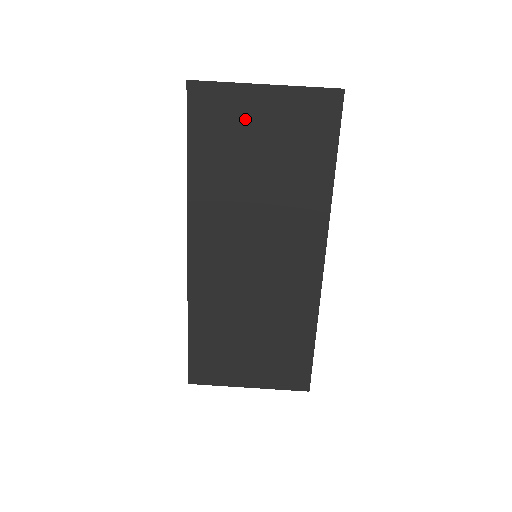
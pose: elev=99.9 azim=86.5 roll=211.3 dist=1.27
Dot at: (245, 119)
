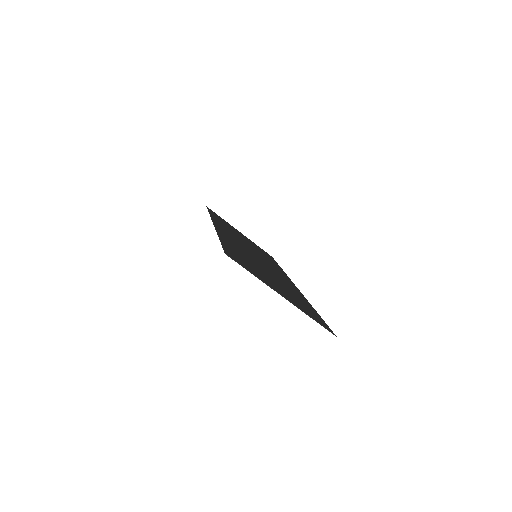
Dot at: (264, 278)
